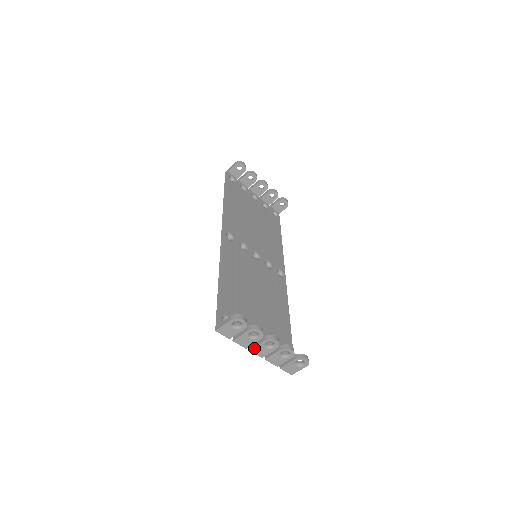
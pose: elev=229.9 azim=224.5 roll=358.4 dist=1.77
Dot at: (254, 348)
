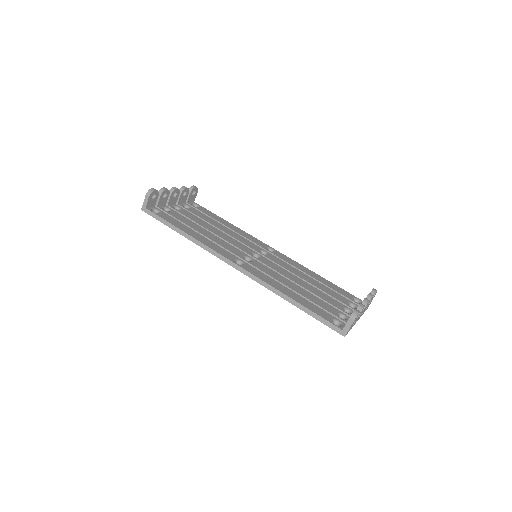
Dot at: occluded
